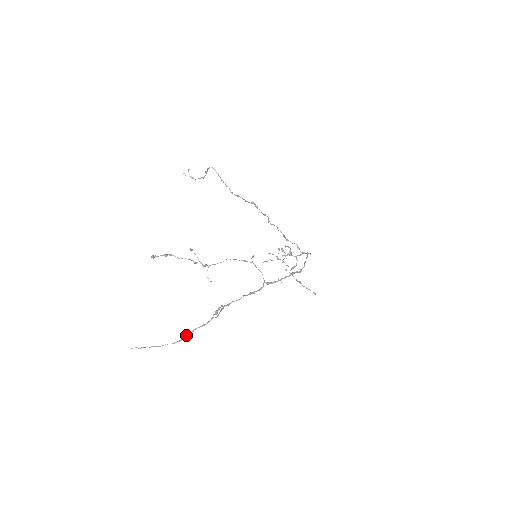
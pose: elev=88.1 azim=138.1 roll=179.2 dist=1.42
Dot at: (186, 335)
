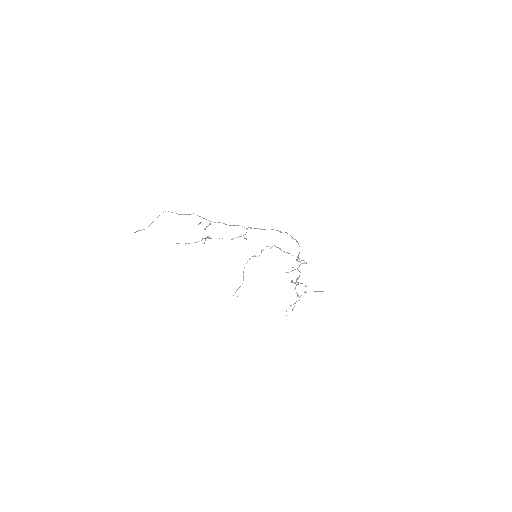
Dot at: (171, 212)
